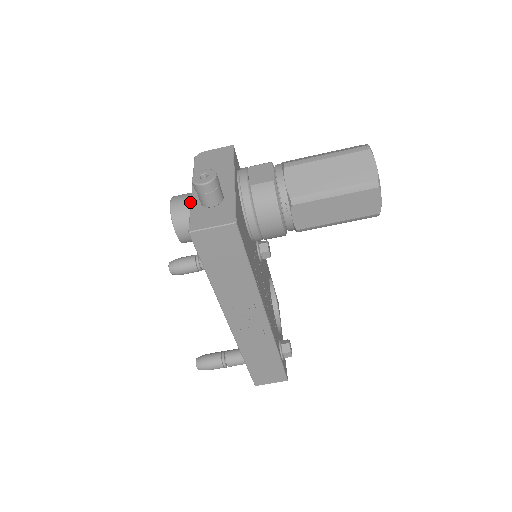
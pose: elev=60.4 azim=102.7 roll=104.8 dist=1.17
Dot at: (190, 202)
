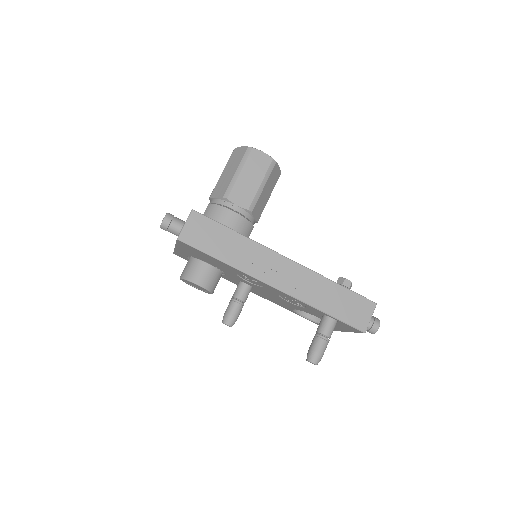
Dot at: (187, 264)
